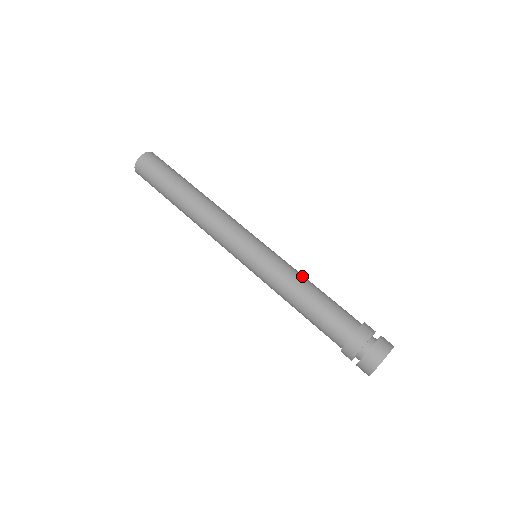
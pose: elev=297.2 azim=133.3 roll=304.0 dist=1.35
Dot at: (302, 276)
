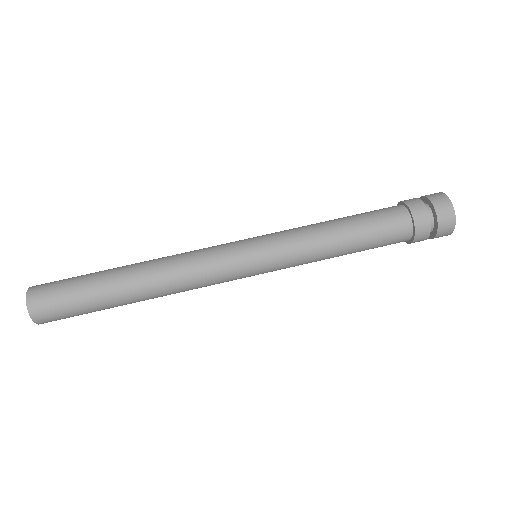
Dot at: (322, 239)
